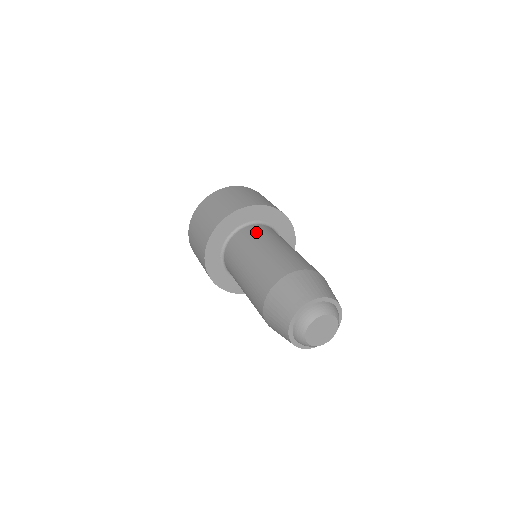
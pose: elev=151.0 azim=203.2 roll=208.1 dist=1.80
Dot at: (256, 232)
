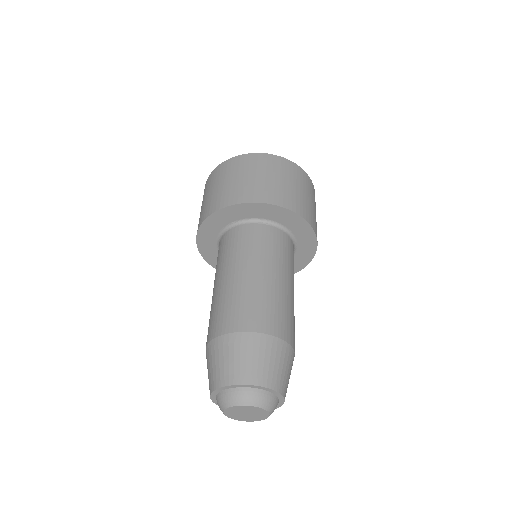
Dot at: (282, 246)
